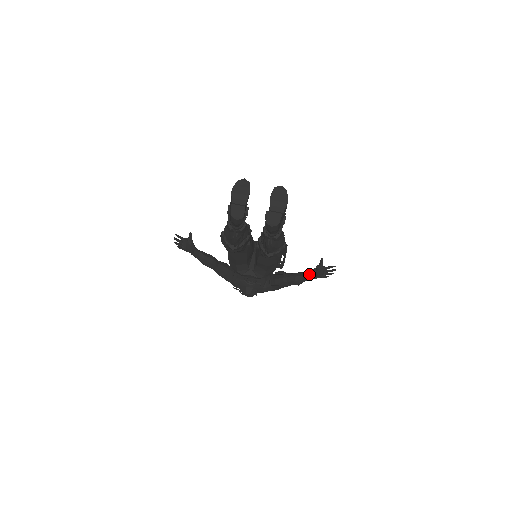
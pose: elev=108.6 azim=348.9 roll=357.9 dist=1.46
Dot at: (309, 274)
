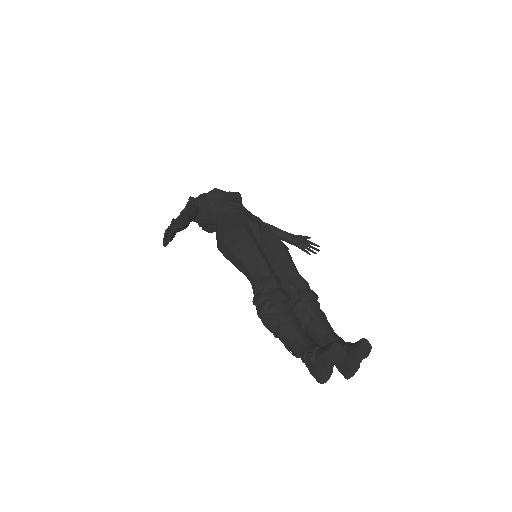
Dot at: (288, 240)
